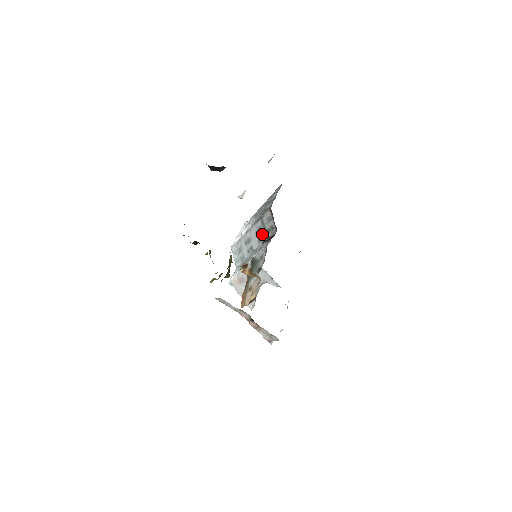
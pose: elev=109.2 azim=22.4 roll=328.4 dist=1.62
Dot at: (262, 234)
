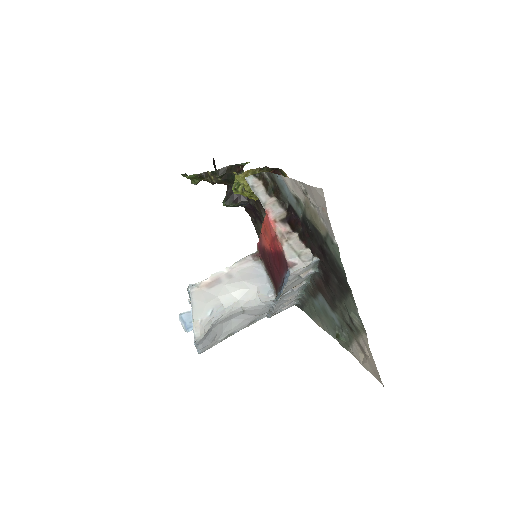
Dot at: occluded
